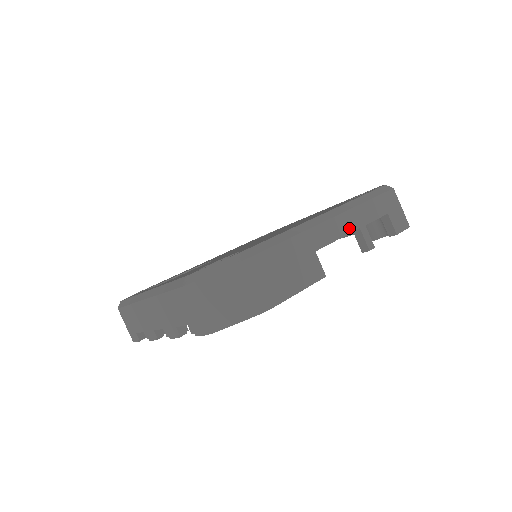
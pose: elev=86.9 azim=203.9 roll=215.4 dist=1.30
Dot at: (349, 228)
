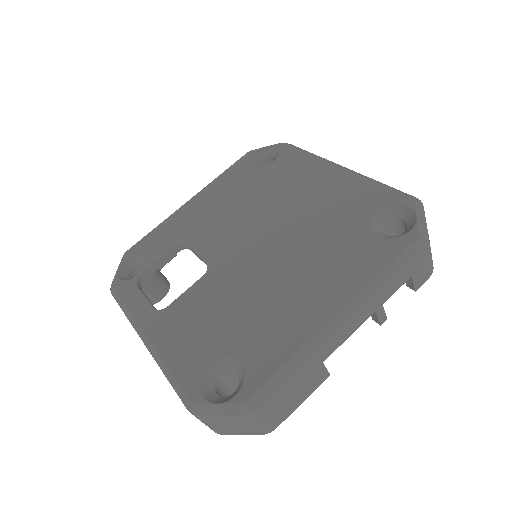
Dot at: (363, 319)
